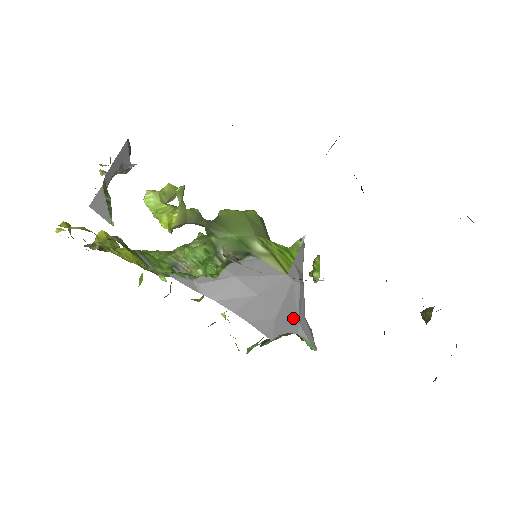
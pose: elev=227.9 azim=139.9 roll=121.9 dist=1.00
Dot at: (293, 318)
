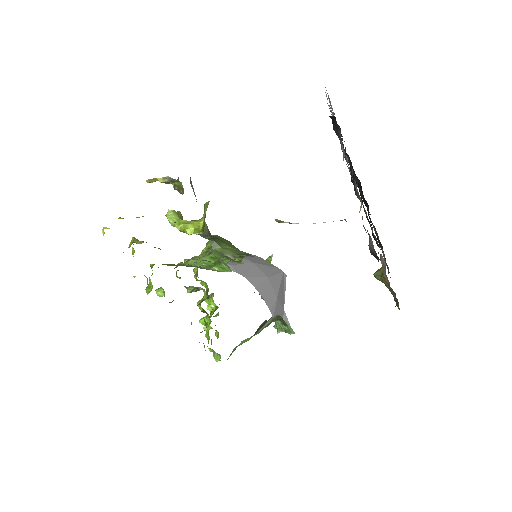
Dot at: (282, 303)
